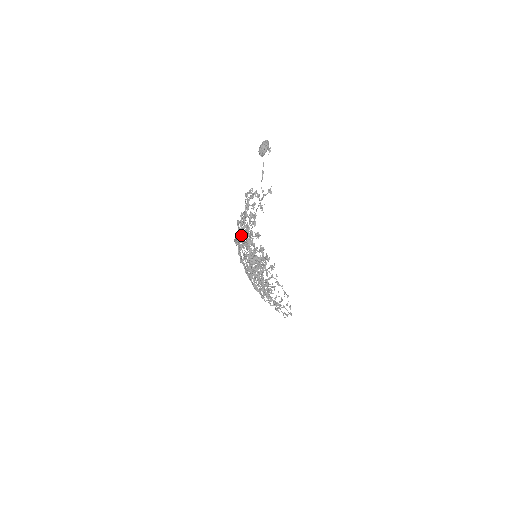
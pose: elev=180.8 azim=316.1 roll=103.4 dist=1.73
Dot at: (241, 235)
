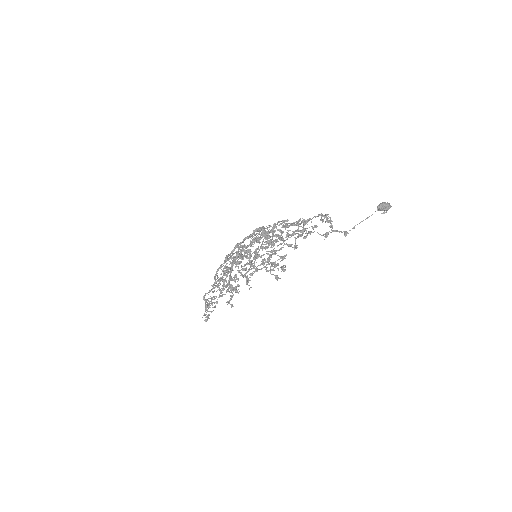
Dot at: occluded
